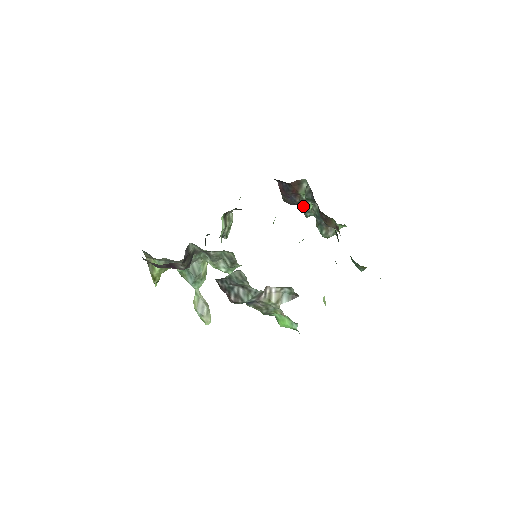
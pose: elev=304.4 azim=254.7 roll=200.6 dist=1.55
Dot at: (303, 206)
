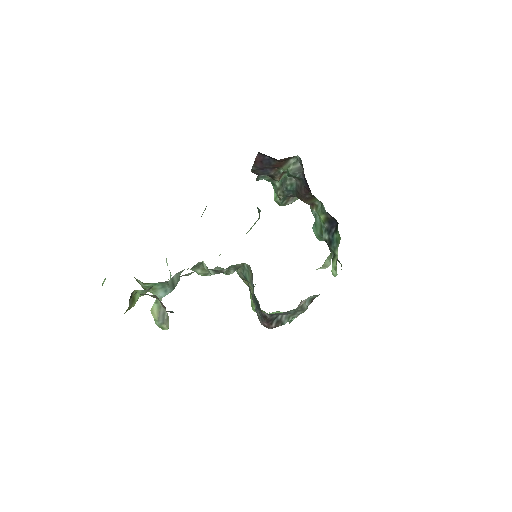
Dot at: (274, 178)
